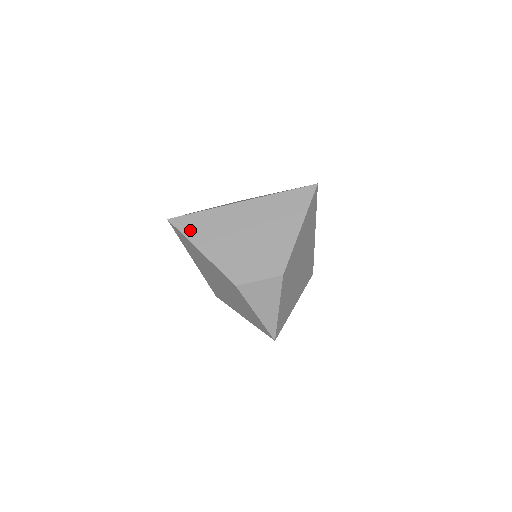
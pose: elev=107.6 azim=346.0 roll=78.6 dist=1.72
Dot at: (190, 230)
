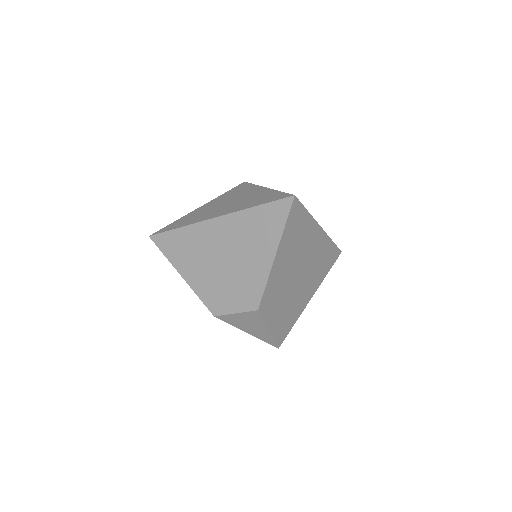
Dot at: (169, 250)
